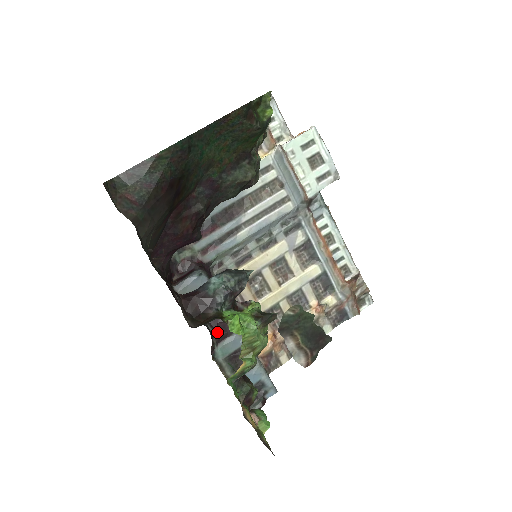
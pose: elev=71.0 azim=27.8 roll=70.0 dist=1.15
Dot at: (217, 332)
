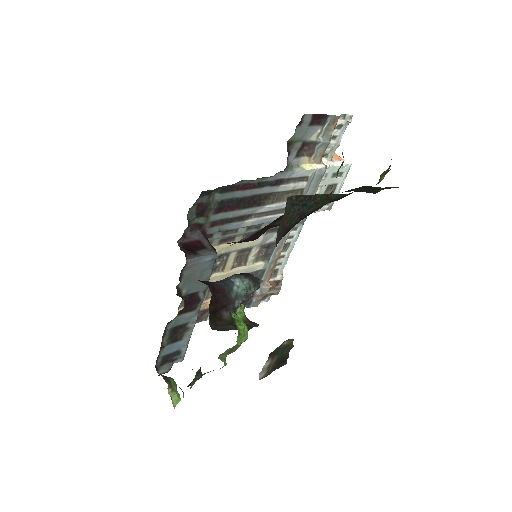
Dot at: (185, 307)
